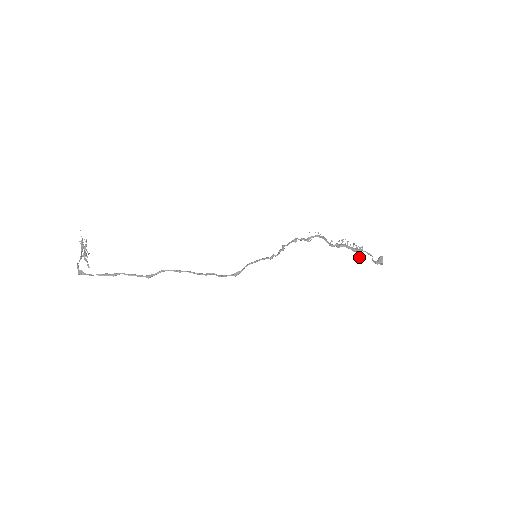
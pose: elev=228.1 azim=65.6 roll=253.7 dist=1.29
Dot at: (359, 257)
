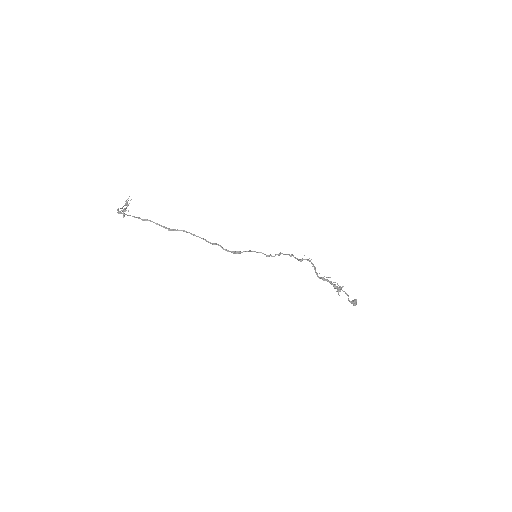
Dot at: (338, 294)
